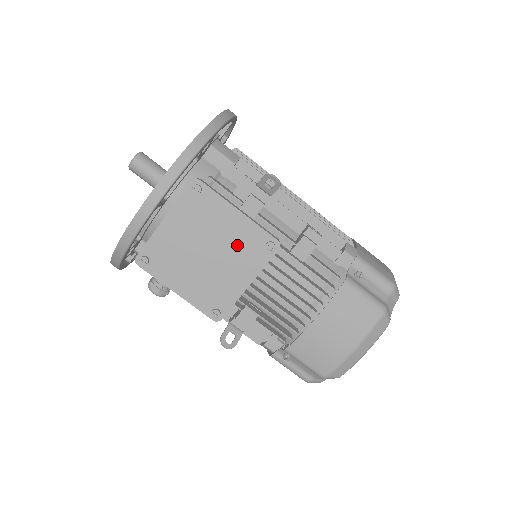
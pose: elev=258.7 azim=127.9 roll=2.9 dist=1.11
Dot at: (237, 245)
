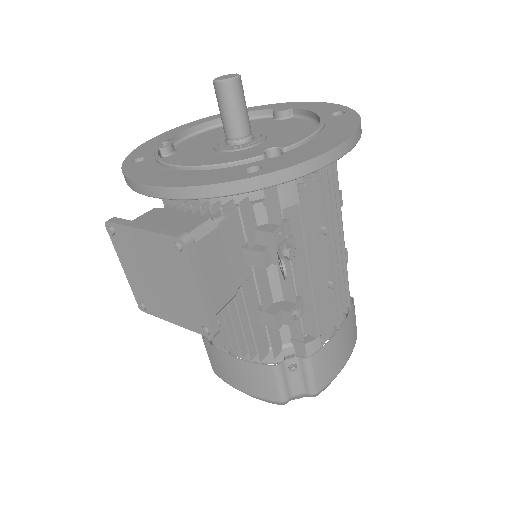
Dot at: (183, 302)
